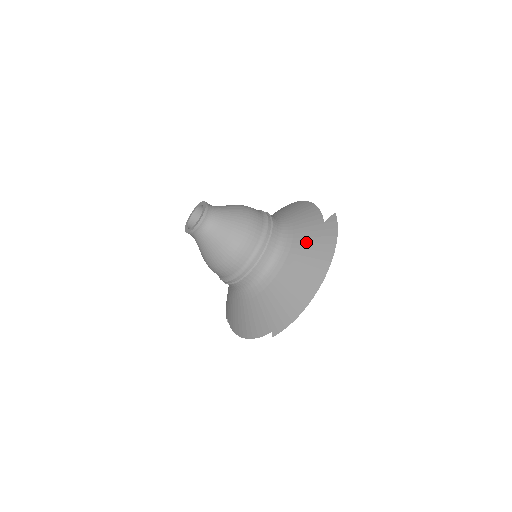
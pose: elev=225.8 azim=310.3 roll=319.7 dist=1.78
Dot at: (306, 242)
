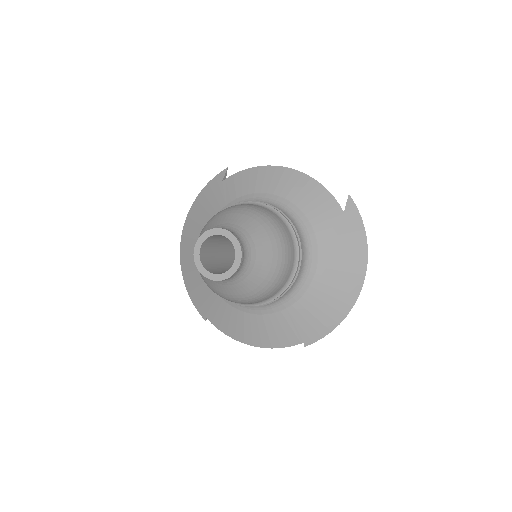
Dot at: (334, 243)
